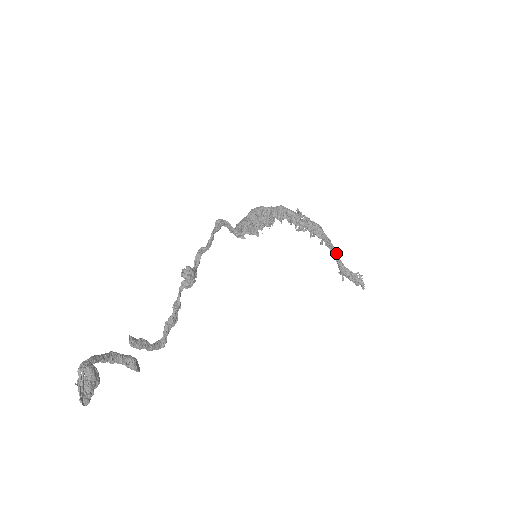
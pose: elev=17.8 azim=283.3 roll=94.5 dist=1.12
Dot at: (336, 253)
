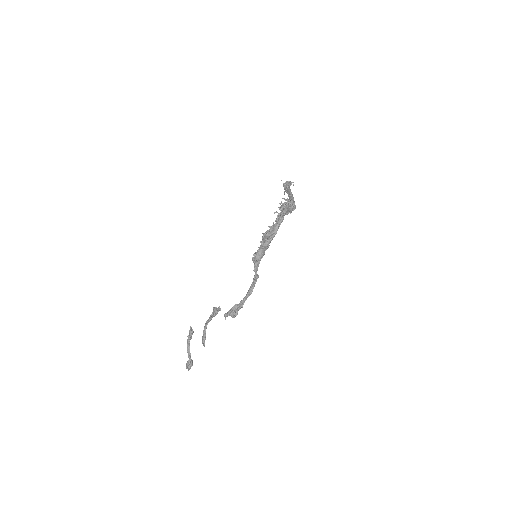
Dot at: occluded
